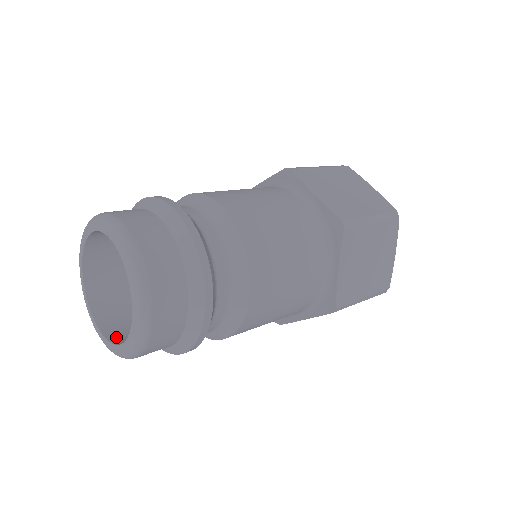
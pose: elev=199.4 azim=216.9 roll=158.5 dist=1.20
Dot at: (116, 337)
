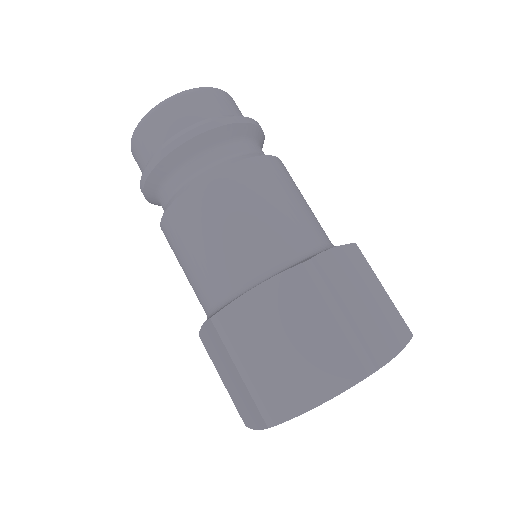
Dot at: occluded
